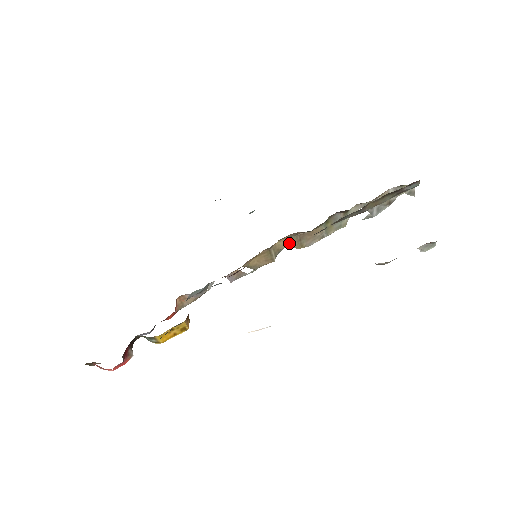
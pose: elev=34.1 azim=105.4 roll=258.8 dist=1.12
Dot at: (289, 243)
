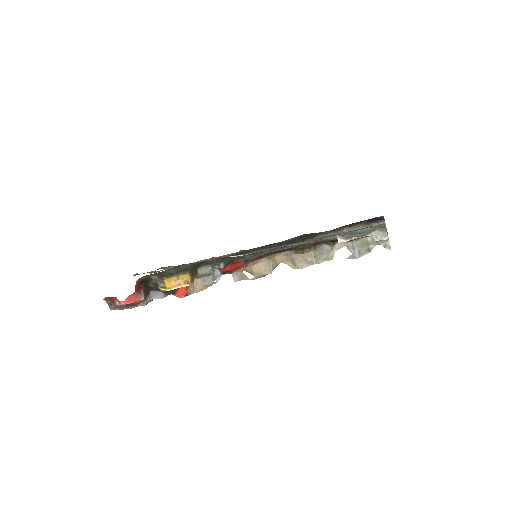
Dot at: (285, 260)
